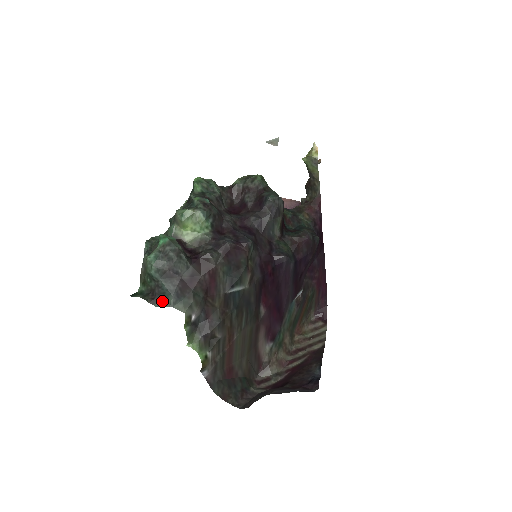
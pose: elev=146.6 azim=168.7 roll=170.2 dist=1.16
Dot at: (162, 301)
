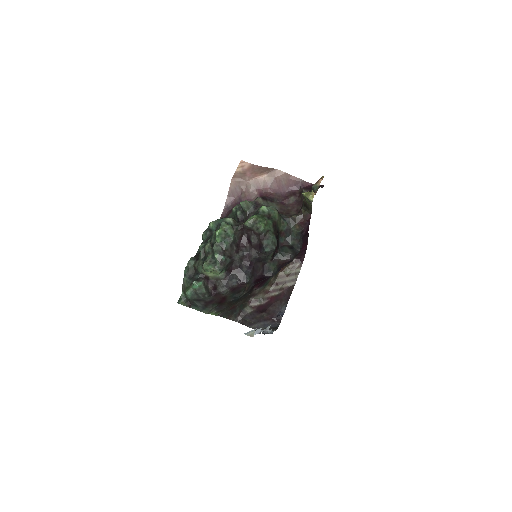
Dot at: (195, 308)
